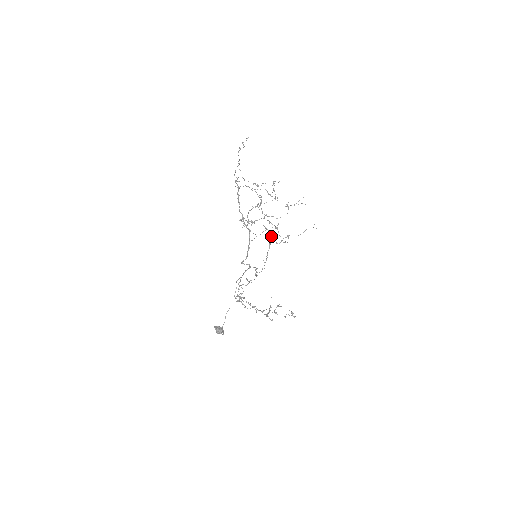
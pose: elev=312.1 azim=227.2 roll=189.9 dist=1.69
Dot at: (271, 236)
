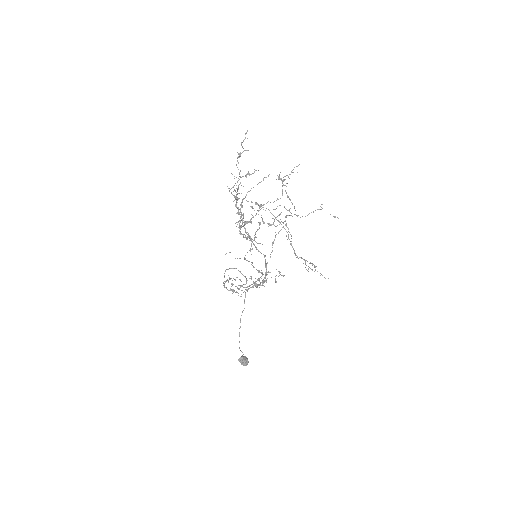
Dot at: occluded
